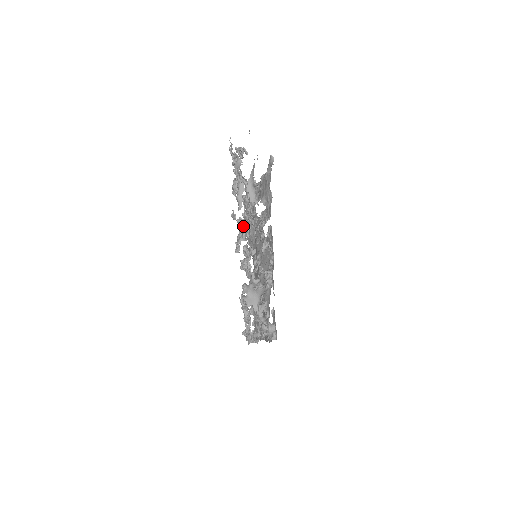
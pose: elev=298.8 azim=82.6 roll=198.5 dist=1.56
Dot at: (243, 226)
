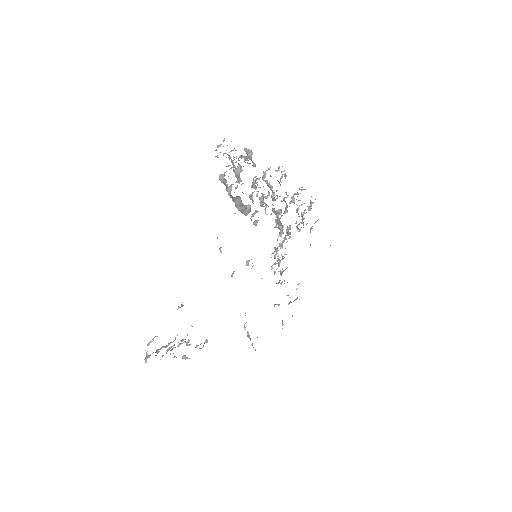
Dot at: (283, 171)
